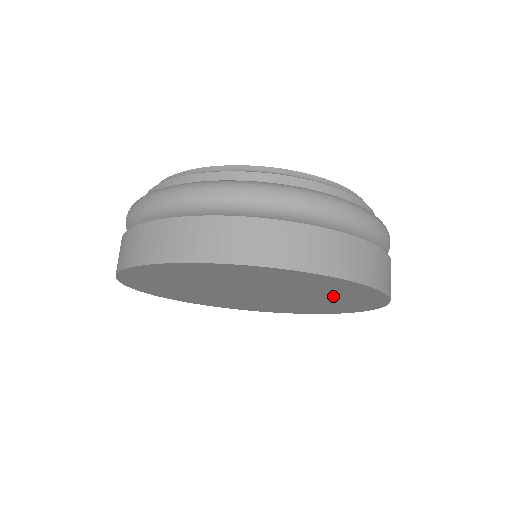
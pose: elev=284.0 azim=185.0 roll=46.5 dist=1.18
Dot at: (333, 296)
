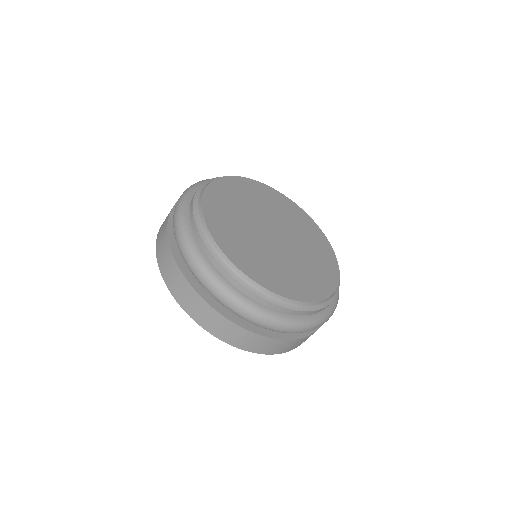
Dot at: occluded
